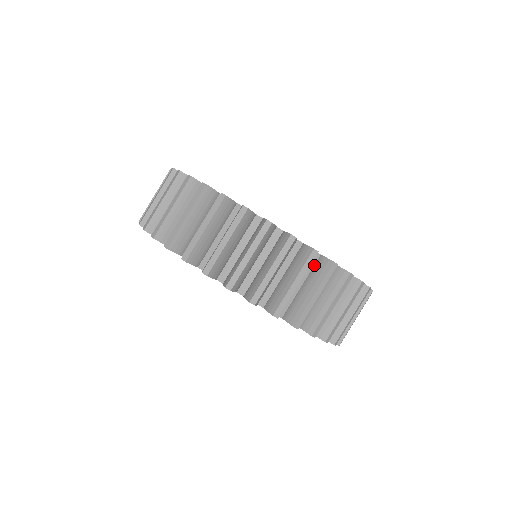
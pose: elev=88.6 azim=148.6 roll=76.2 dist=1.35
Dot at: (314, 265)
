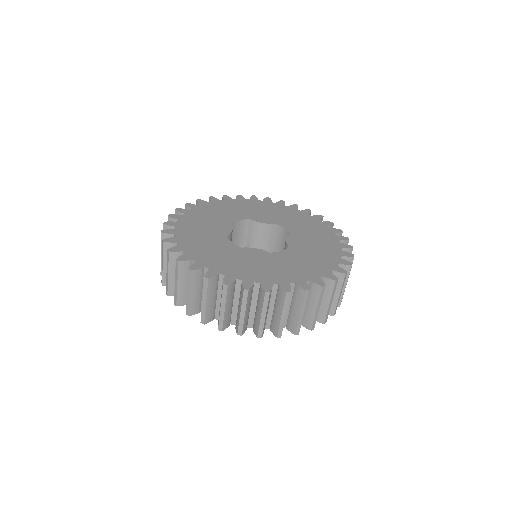
Dot at: occluded
